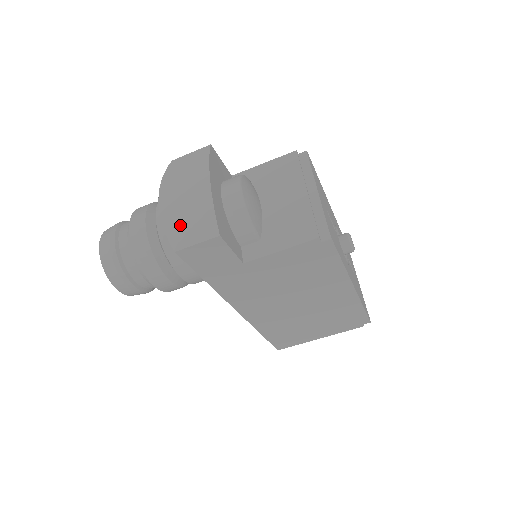
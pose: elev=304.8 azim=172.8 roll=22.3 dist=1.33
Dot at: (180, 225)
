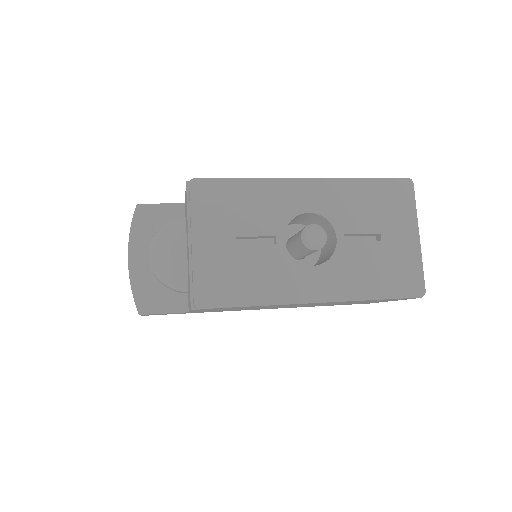
Dot at: occluded
